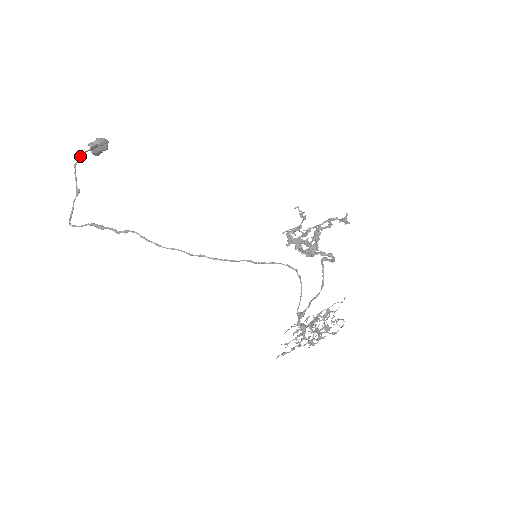
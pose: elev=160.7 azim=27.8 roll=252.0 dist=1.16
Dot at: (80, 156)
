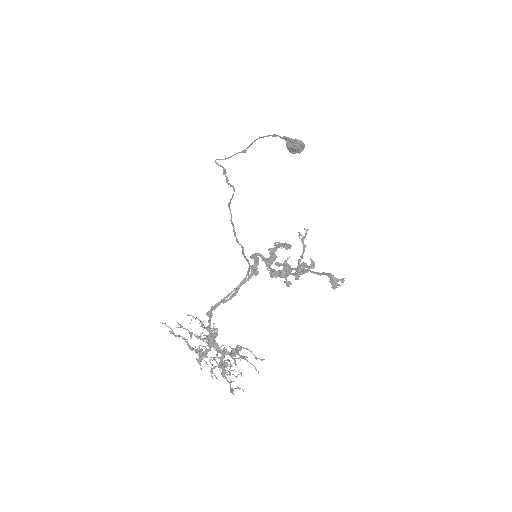
Dot at: (270, 135)
